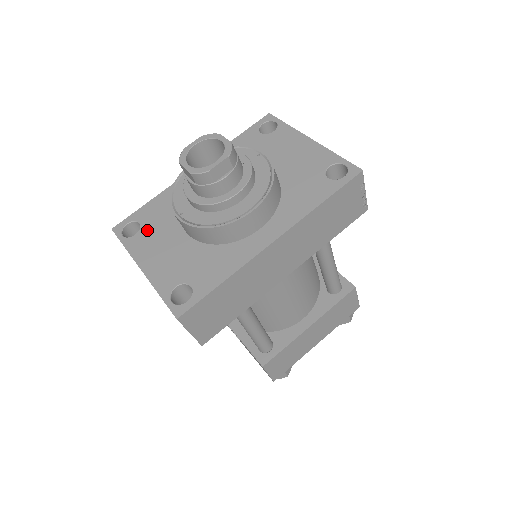
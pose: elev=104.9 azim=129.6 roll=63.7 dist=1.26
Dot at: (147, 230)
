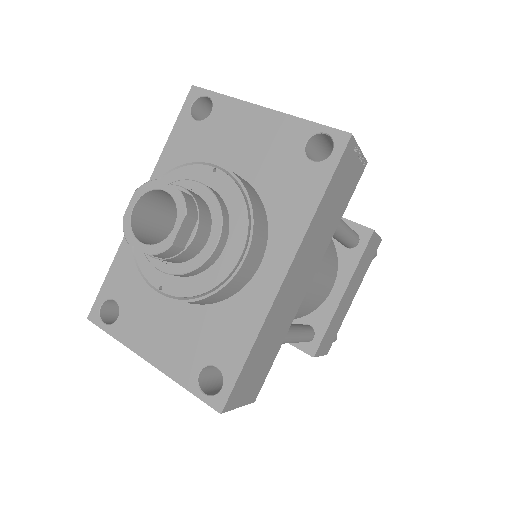
Dot at: (128, 308)
